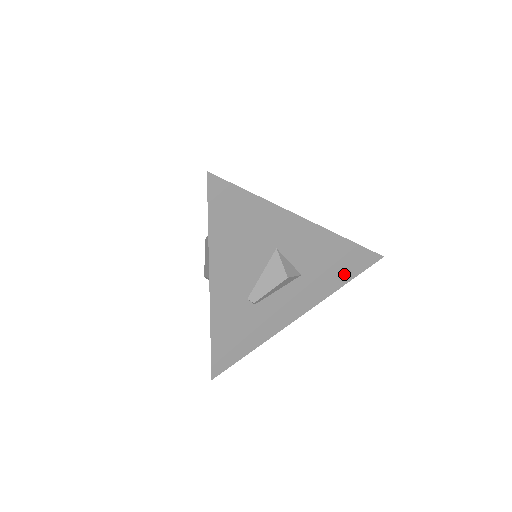
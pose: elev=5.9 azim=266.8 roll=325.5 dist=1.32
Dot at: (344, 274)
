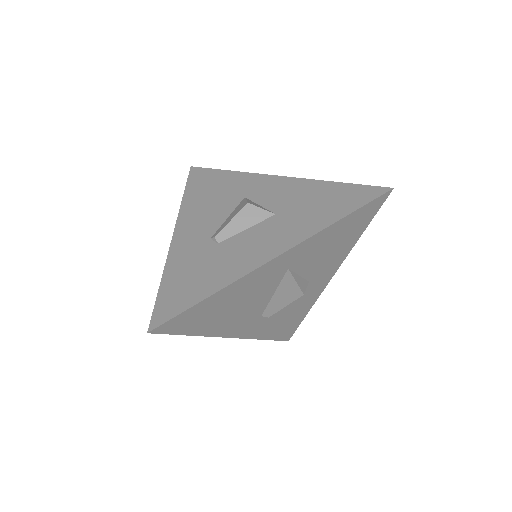
Dot at: (337, 209)
